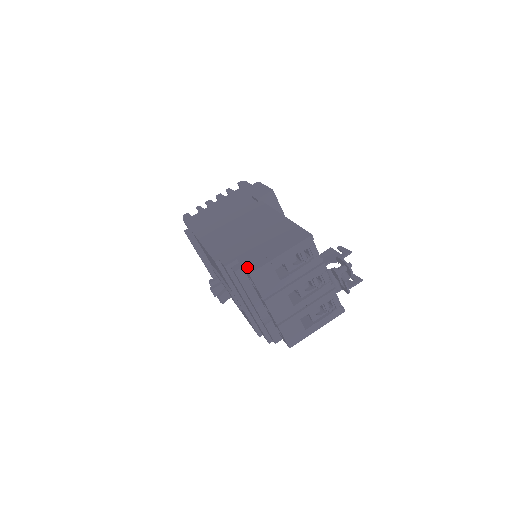
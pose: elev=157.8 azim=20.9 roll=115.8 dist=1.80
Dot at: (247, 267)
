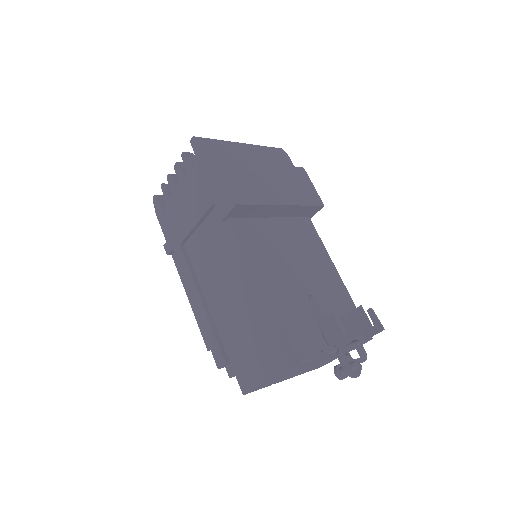
Dot at: (239, 380)
